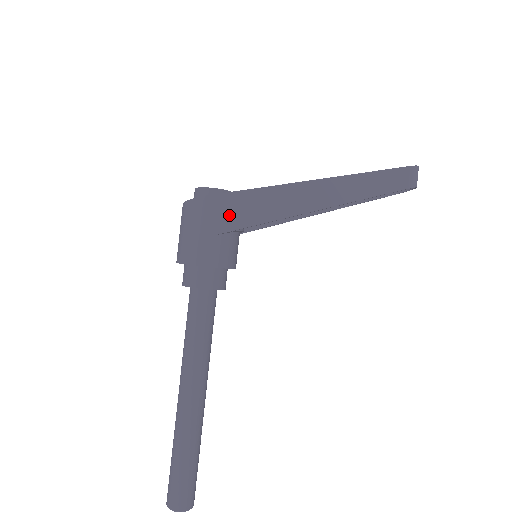
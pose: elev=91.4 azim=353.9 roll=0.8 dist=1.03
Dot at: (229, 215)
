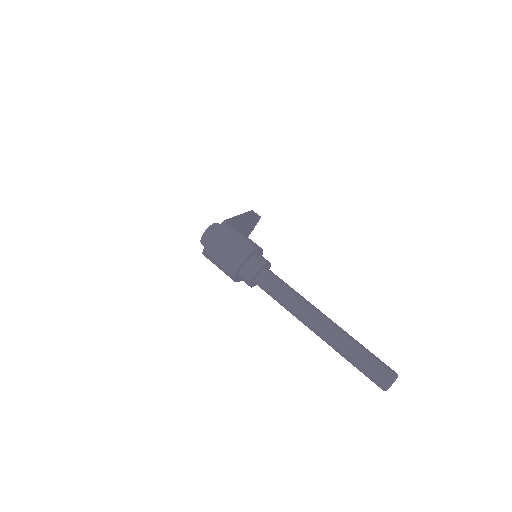
Dot at: (239, 228)
